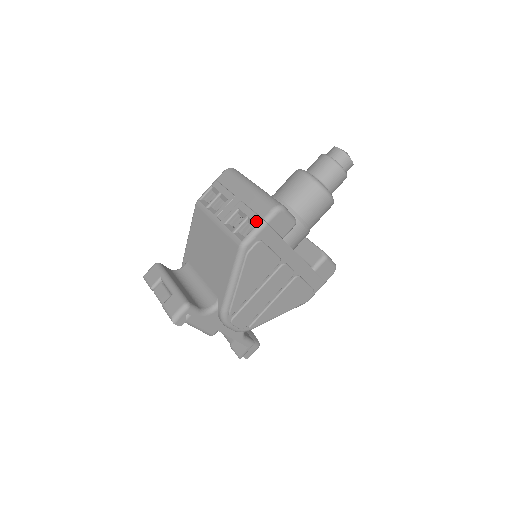
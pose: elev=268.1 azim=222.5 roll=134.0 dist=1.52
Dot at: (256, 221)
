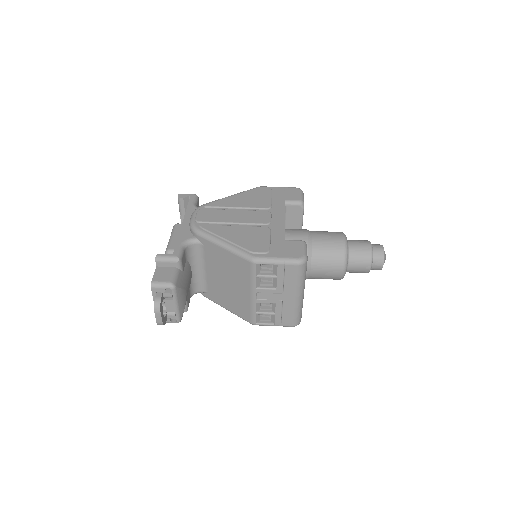
Dot at: occluded
